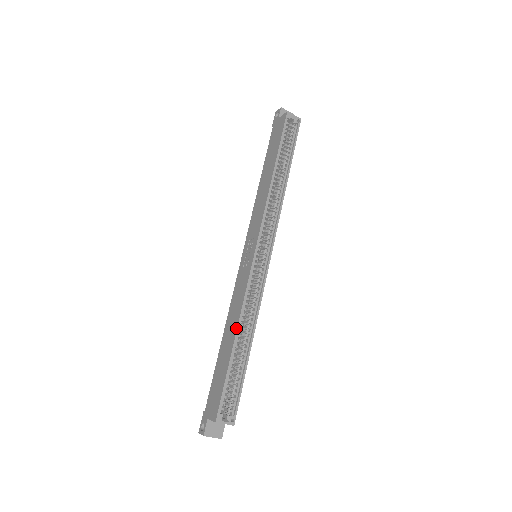
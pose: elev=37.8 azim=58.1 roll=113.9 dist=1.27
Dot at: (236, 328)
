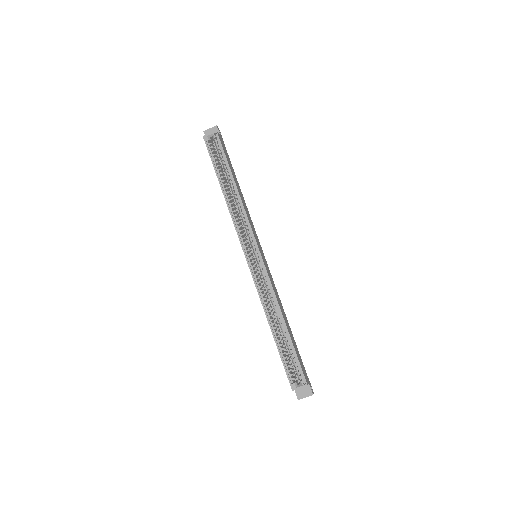
Dot at: occluded
